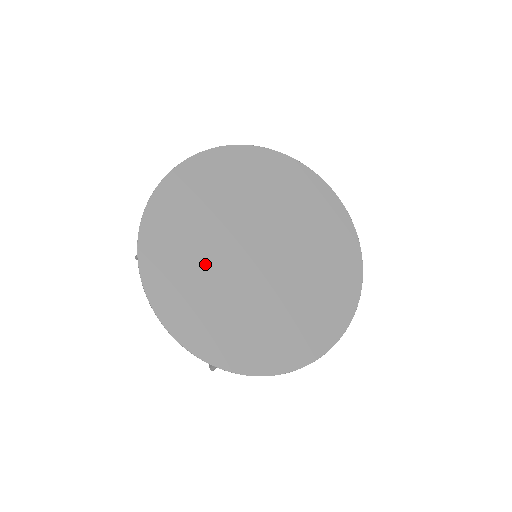
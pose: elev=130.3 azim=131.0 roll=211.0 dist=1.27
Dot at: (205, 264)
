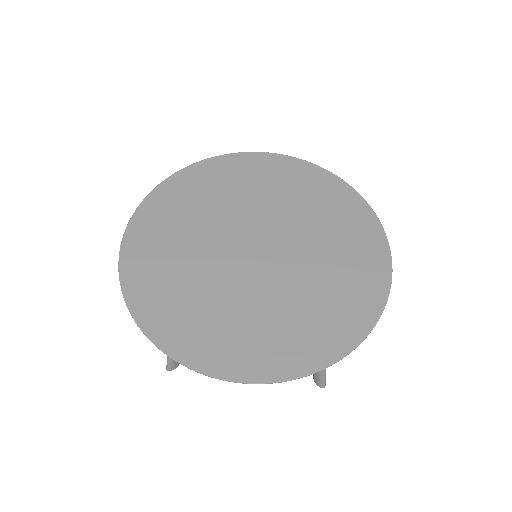
Dot at: (199, 224)
